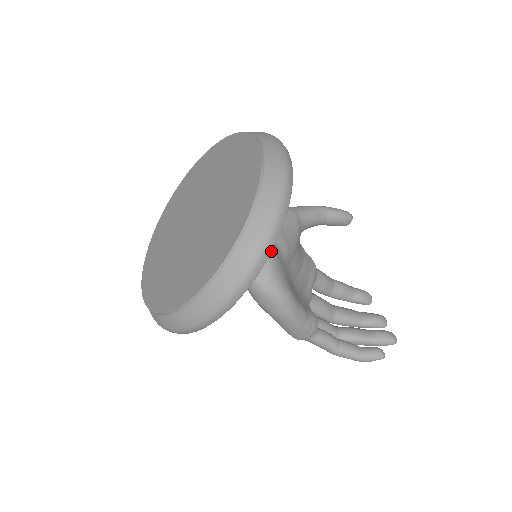
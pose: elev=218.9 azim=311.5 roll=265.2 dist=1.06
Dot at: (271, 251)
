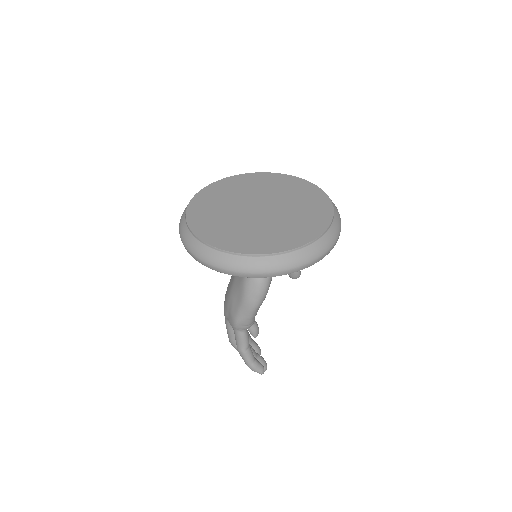
Dot at: occluded
